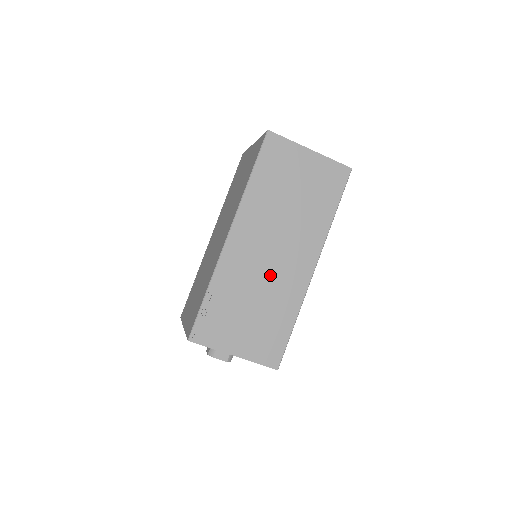
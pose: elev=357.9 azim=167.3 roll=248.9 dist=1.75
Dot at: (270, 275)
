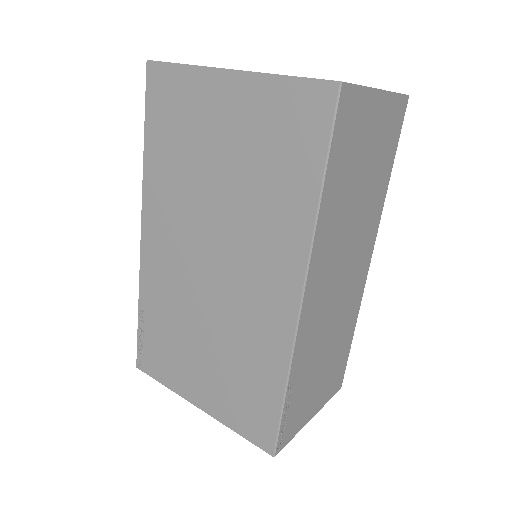
Dot at: (339, 307)
